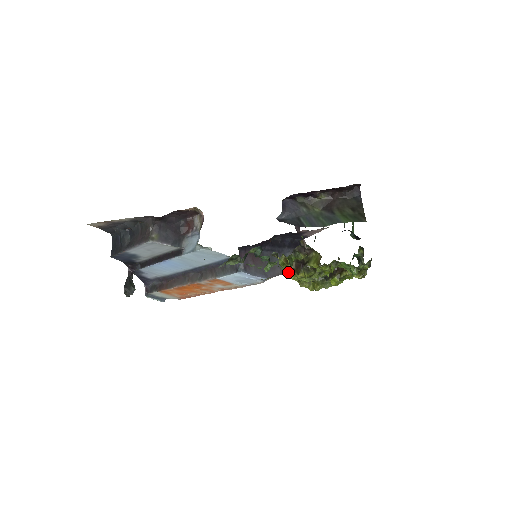
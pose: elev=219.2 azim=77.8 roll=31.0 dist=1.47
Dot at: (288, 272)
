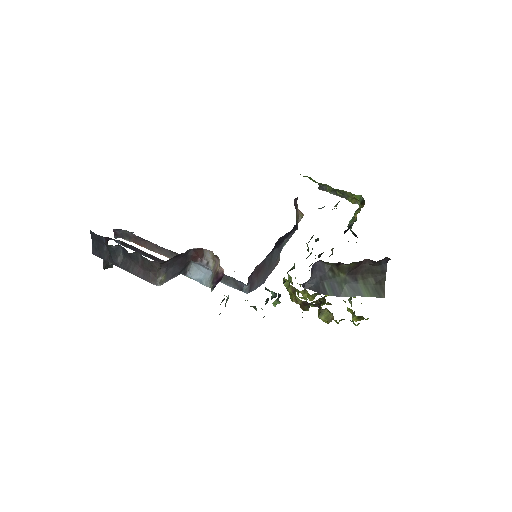
Dot at: (292, 299)
